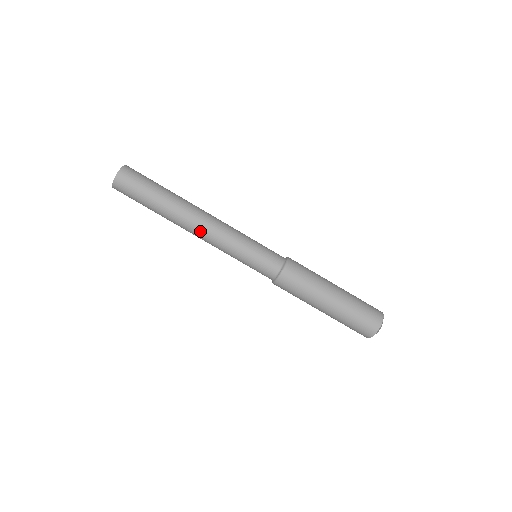
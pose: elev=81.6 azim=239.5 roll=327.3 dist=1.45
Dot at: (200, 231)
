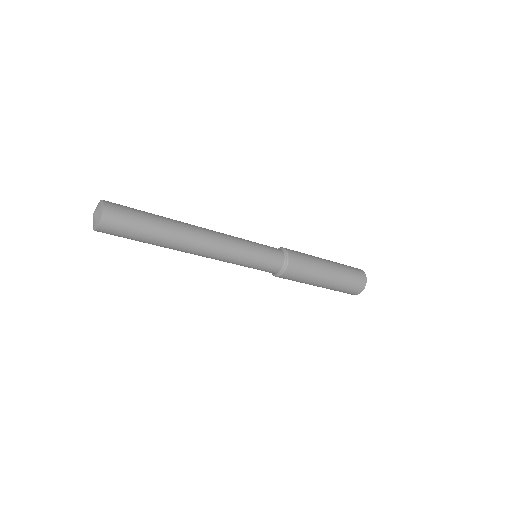
Dot at: occluded
